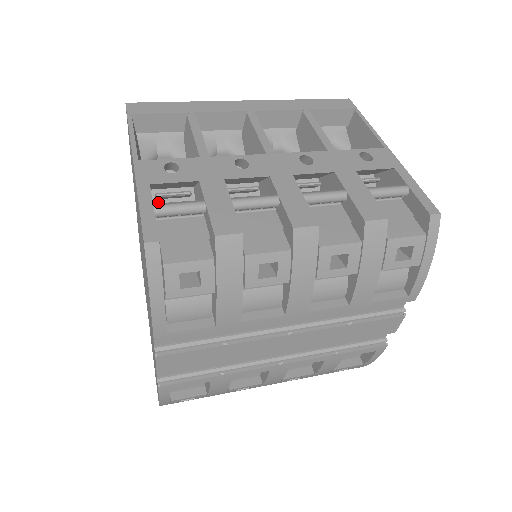
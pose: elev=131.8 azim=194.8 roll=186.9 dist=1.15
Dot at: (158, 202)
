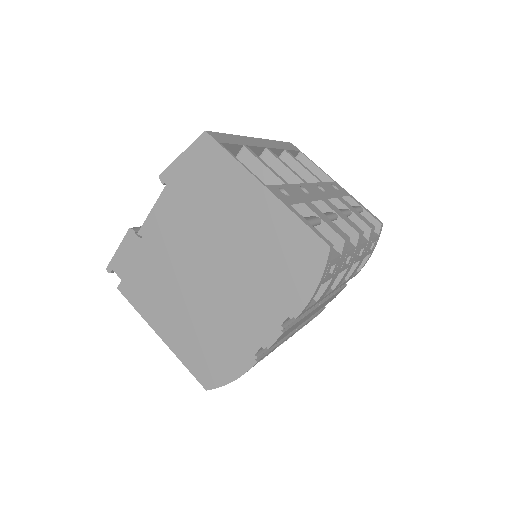
Dot at: occluded
